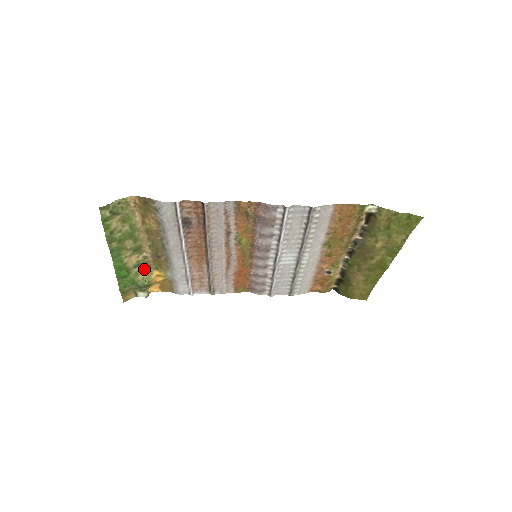
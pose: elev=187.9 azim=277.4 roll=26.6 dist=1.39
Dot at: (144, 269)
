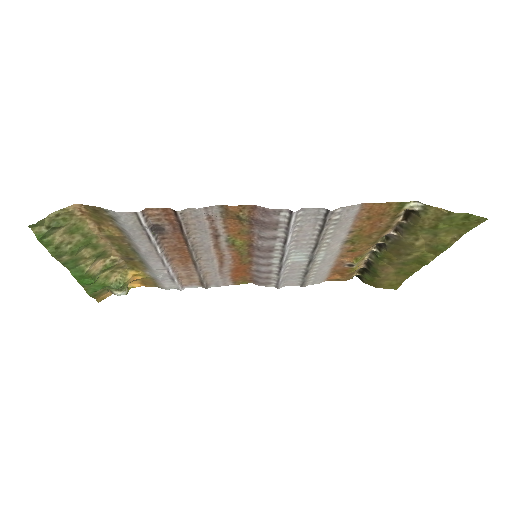
Dot at: (116, 271)
